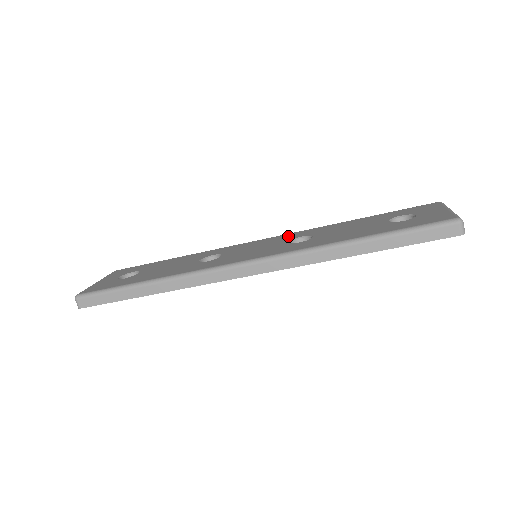
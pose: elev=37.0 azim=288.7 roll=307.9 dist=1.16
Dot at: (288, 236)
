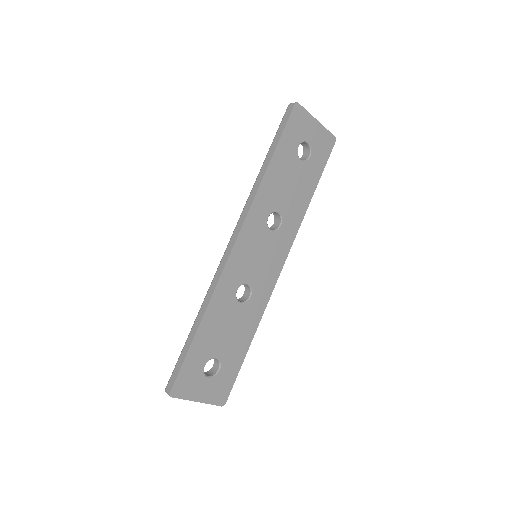
Dot at: occluded
